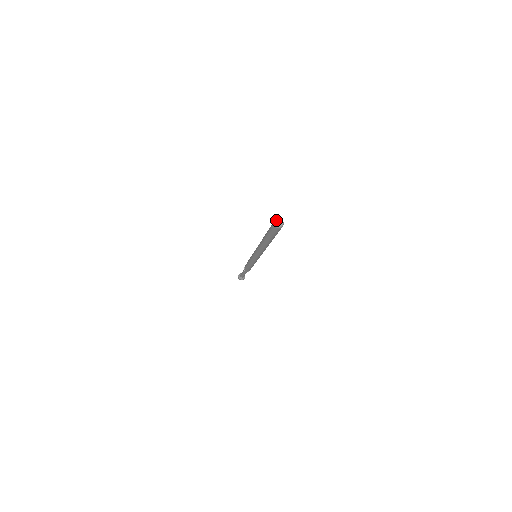
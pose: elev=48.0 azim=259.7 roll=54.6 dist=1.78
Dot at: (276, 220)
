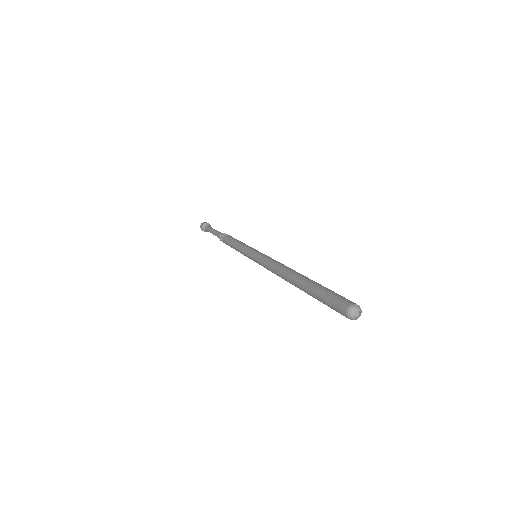
Dot at: (356, 307)
